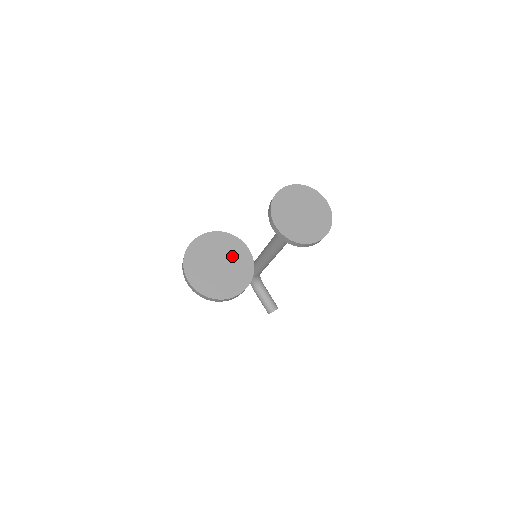
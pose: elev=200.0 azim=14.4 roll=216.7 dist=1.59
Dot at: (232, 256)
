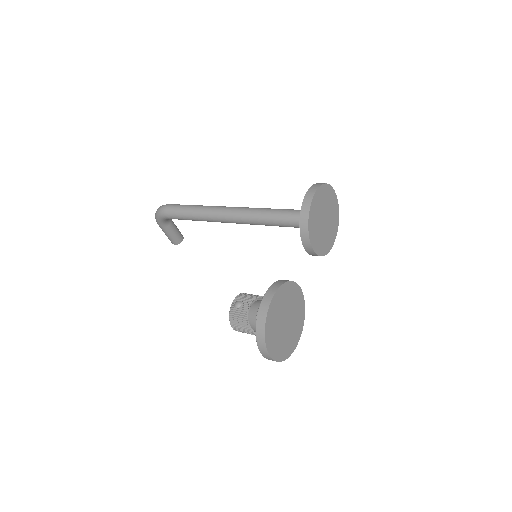
Dot at: (292, 305)
